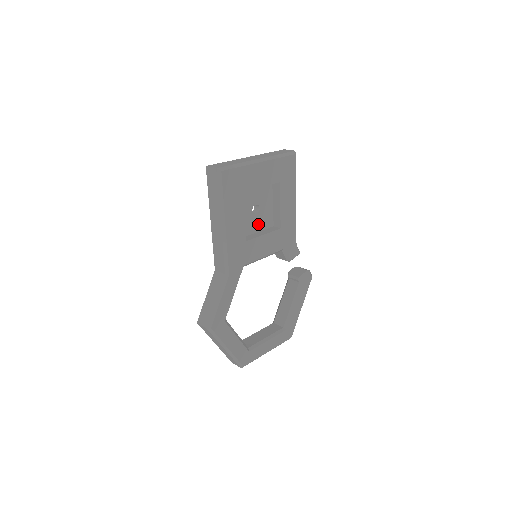
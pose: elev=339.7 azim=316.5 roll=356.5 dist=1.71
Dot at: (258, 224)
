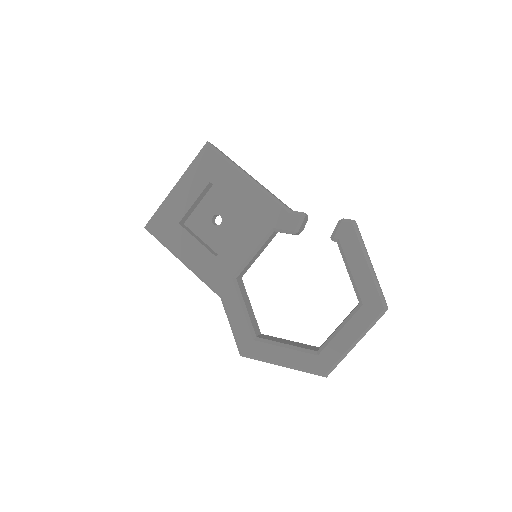
Dot at: (231, 229)
